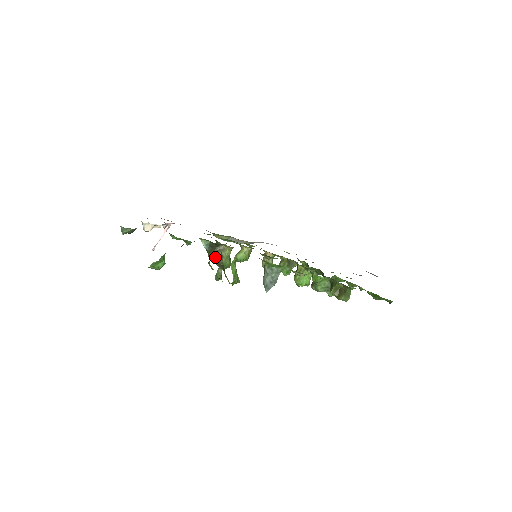
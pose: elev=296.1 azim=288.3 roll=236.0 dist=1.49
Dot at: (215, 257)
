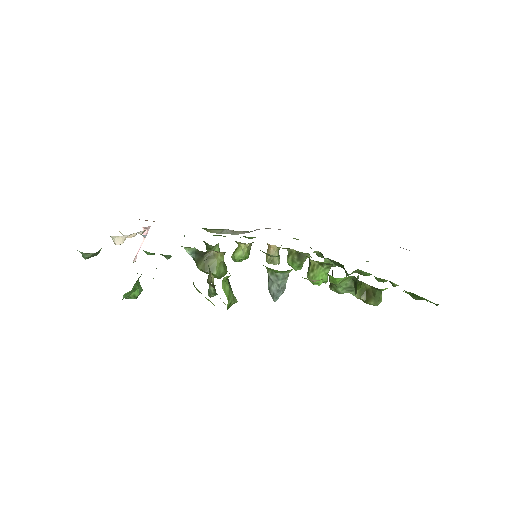
Dot at: (205, 267)
